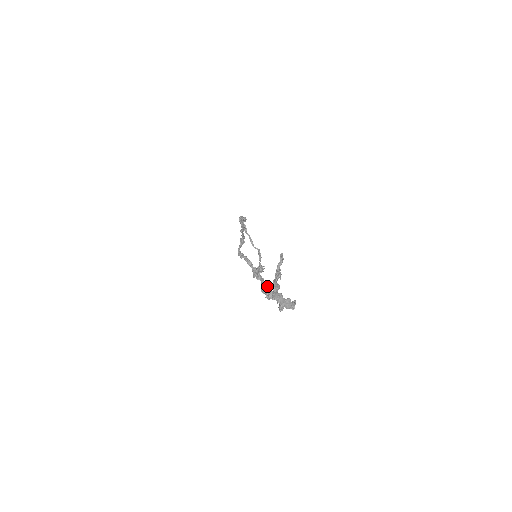
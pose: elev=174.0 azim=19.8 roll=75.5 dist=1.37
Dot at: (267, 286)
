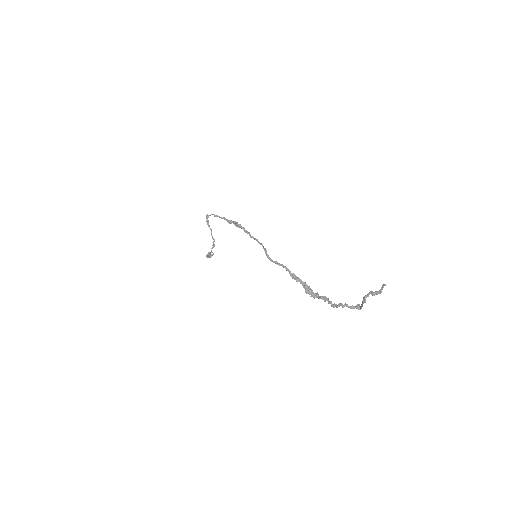
Dot at: (311, 289)
